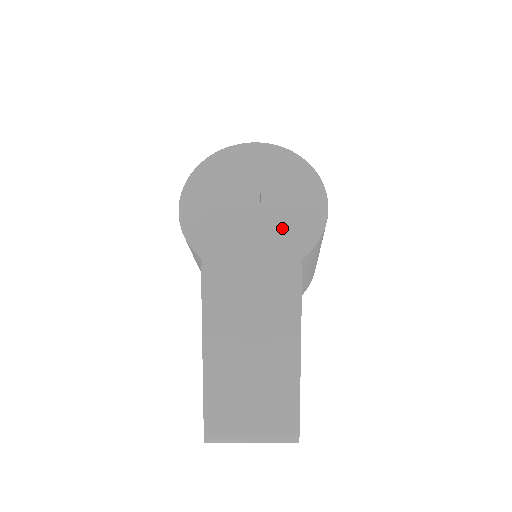
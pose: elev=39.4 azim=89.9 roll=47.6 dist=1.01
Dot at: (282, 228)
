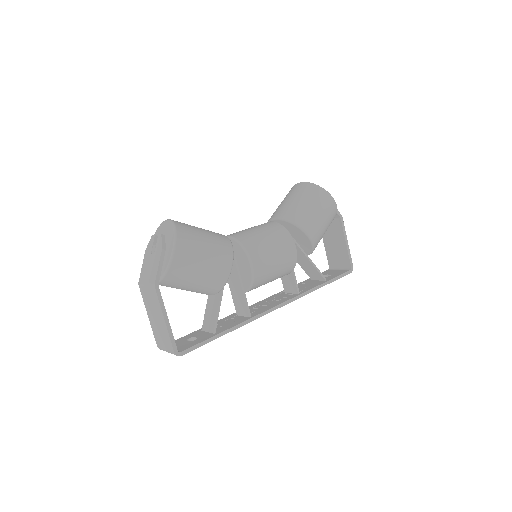
Dot at: (155, 264)
